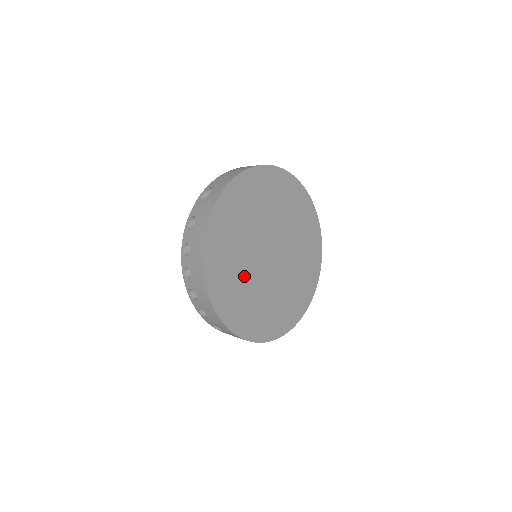
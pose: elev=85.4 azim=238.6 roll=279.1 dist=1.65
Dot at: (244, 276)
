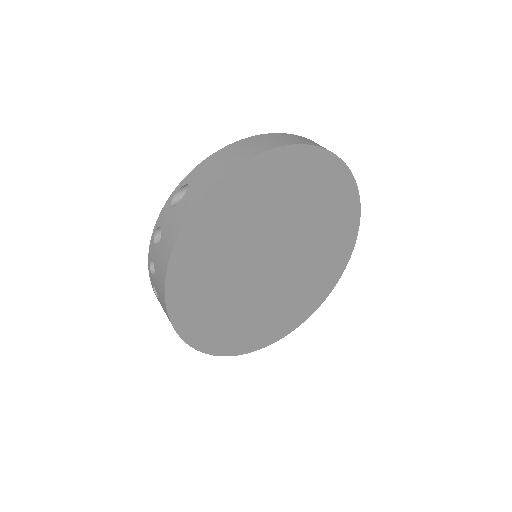
Dot at: (230, 296)
